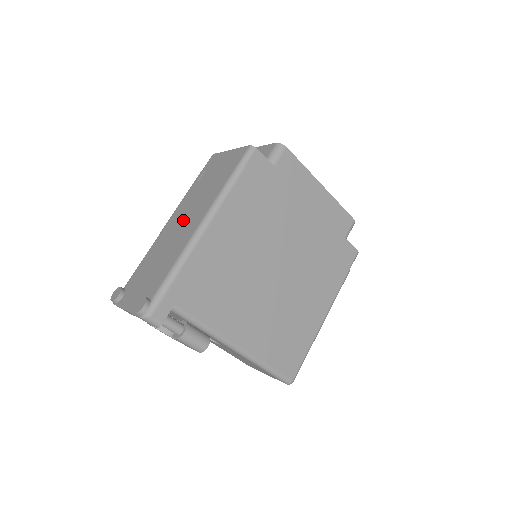
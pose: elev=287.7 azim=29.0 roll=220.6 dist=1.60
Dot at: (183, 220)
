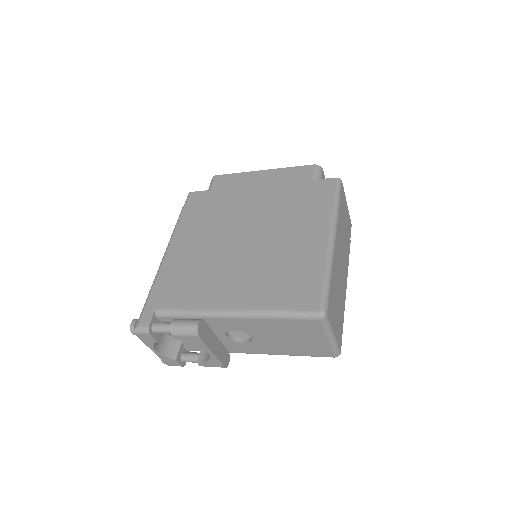
Dot at: occluded
